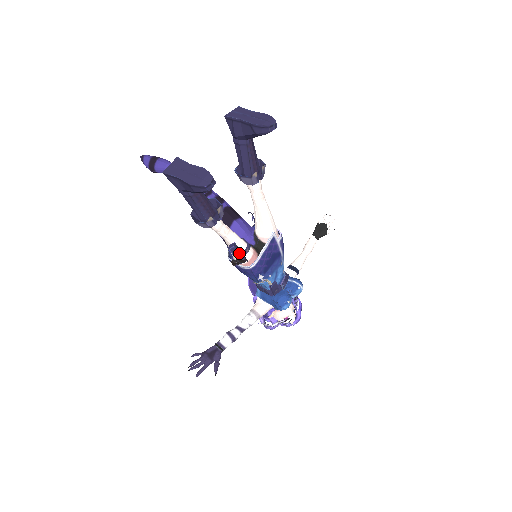
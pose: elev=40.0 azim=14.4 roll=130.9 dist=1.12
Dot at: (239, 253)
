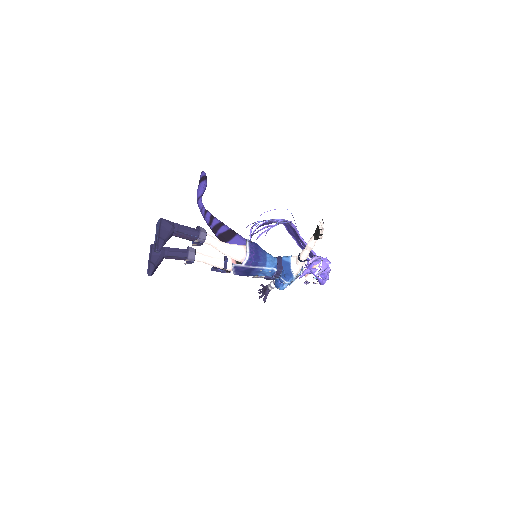
Dot at: occluded
